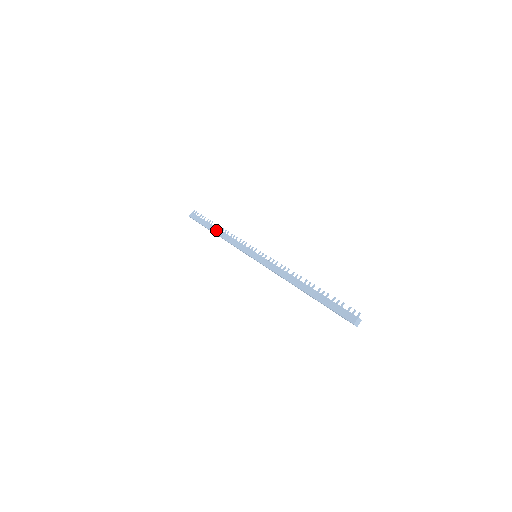
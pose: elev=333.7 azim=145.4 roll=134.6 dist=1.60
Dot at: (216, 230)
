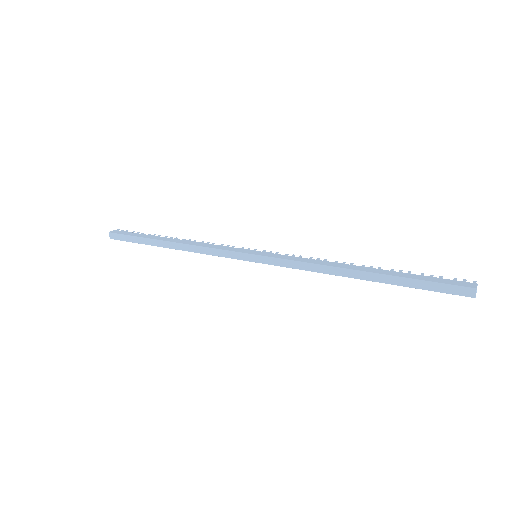
Dot at: (170, 239)
